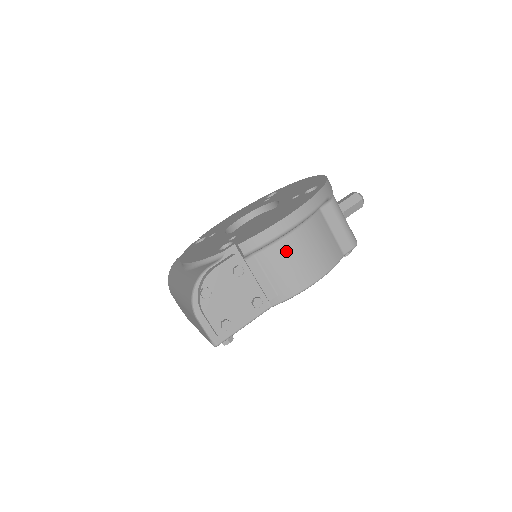
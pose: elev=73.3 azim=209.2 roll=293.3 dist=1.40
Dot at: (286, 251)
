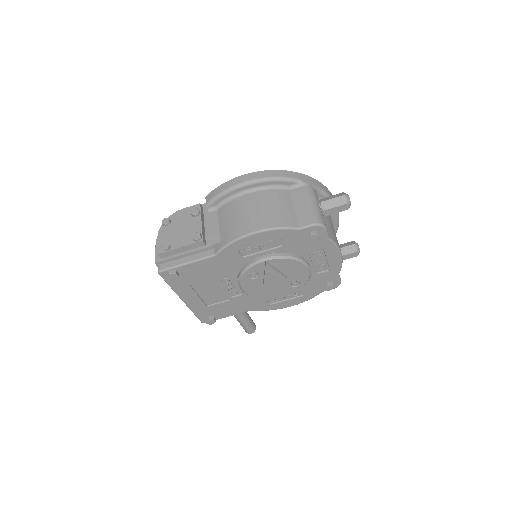
Dot at: (238, 206)
